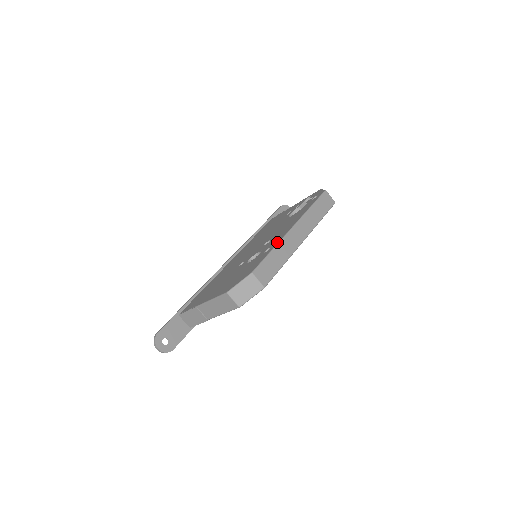
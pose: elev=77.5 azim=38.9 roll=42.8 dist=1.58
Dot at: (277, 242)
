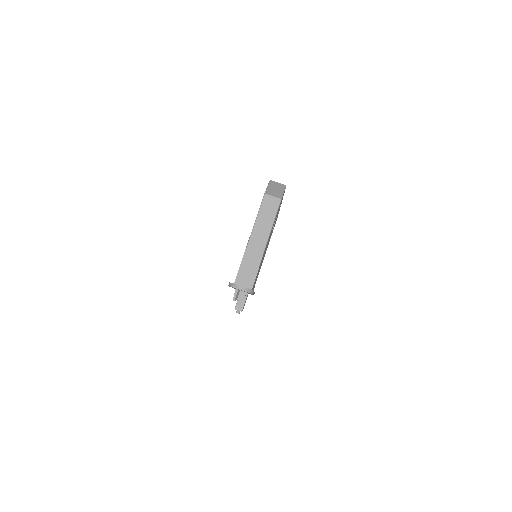
Dot at: occluded
